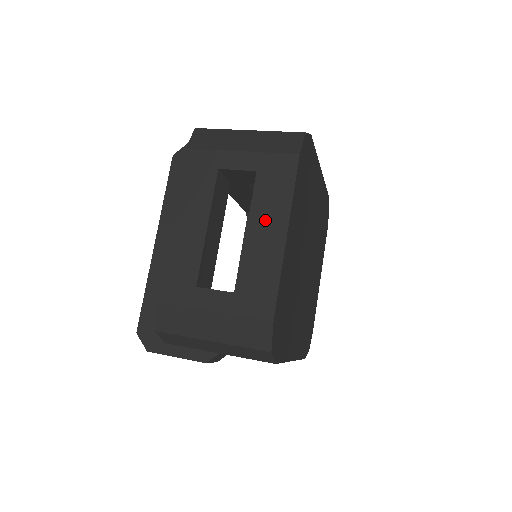
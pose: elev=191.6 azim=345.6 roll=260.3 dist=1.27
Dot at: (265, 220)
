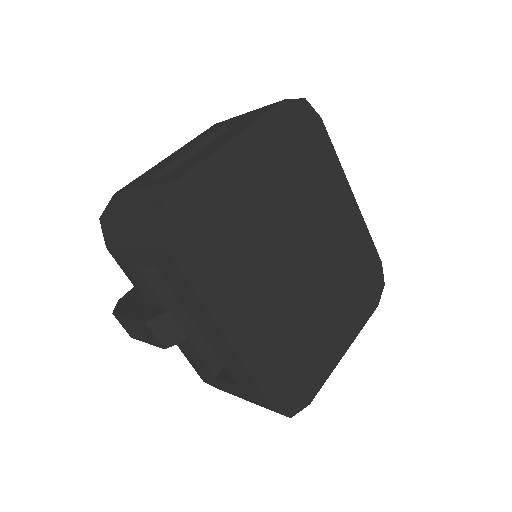
Dot at: (229, 134)
